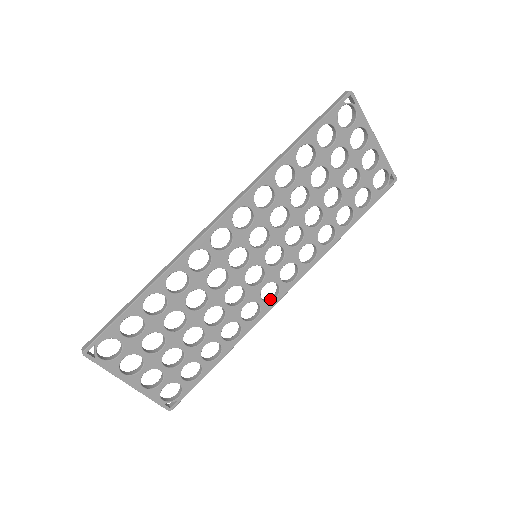
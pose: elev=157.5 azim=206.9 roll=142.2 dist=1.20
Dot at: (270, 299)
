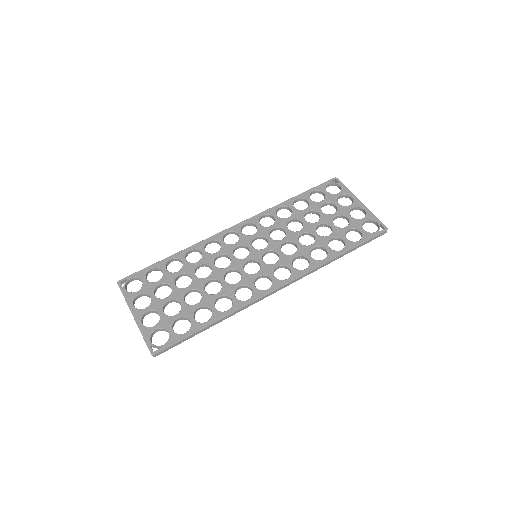
Dot at: (264, 291)
